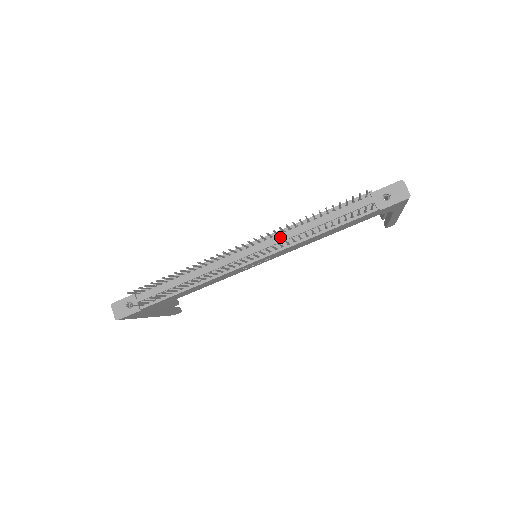
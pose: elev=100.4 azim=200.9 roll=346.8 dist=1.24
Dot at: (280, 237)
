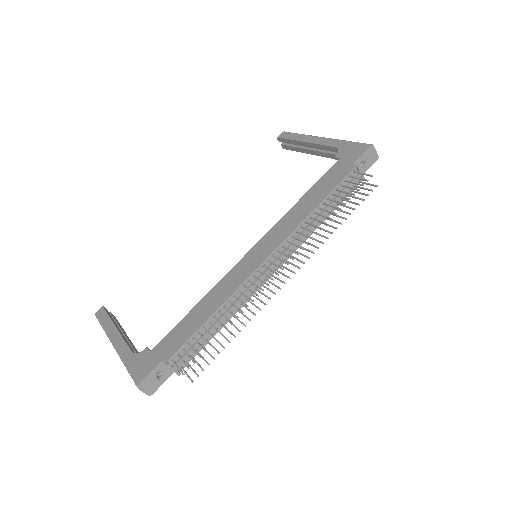
Dot at: (294, 238)
